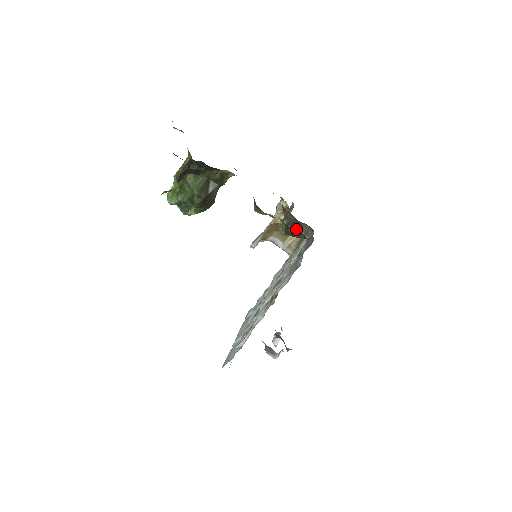
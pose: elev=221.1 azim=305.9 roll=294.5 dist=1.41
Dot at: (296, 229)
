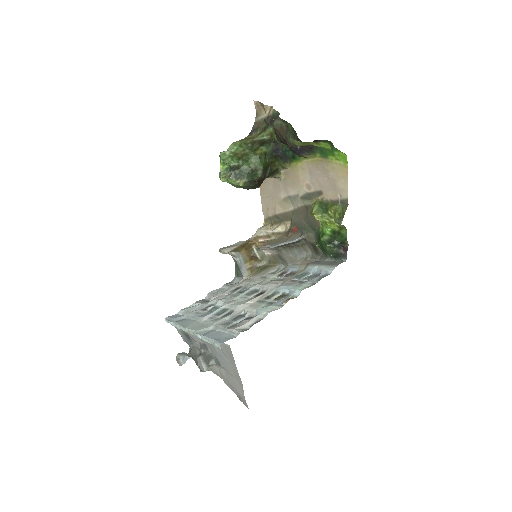
Dot at: (261, 257)
